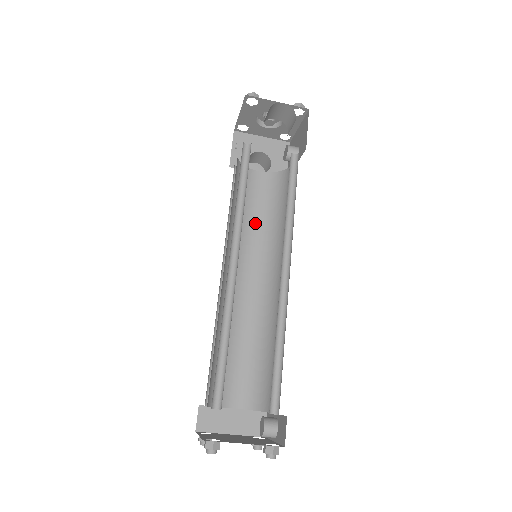
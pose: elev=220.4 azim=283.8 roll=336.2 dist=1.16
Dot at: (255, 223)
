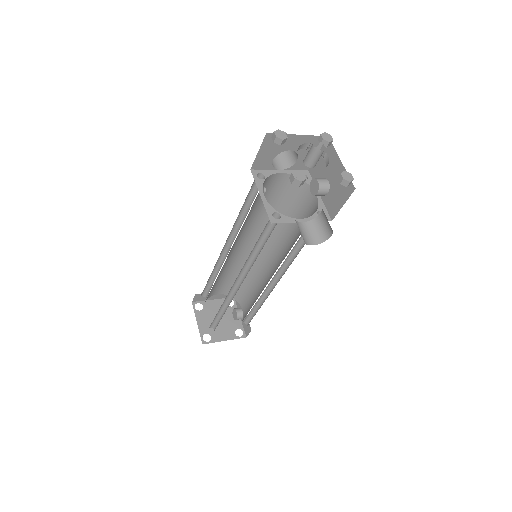
Dot at: (262, 212)
